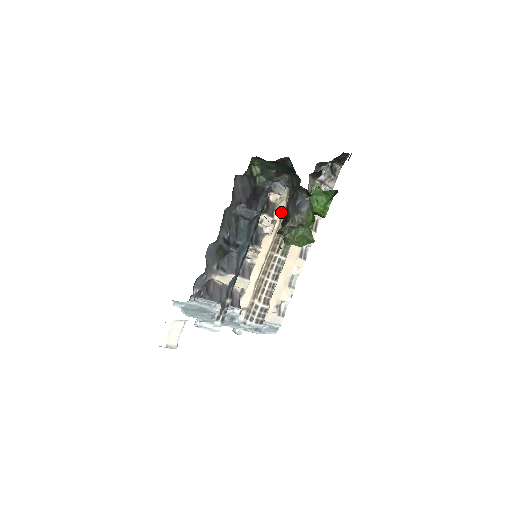
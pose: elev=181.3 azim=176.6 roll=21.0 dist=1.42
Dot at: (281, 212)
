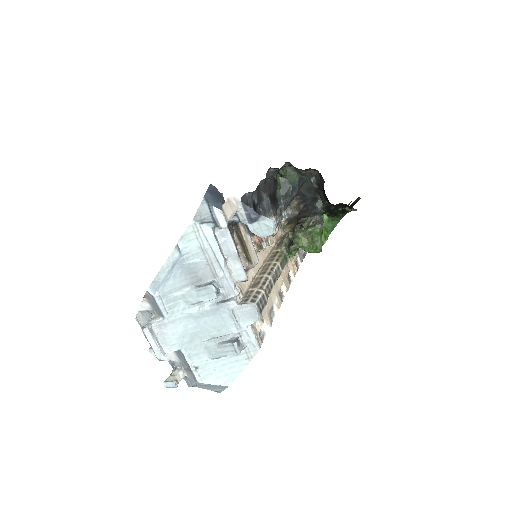
Dot at: (276, 239)
